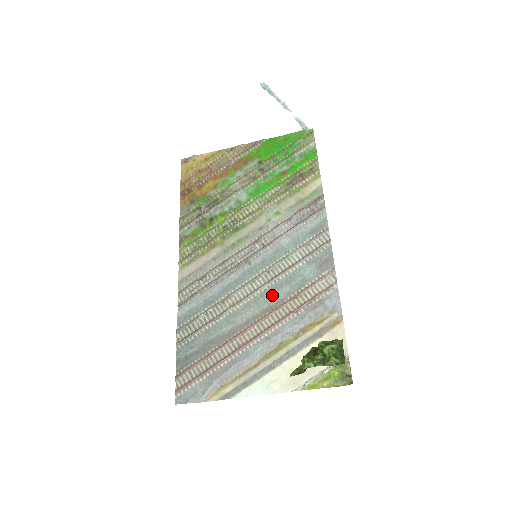
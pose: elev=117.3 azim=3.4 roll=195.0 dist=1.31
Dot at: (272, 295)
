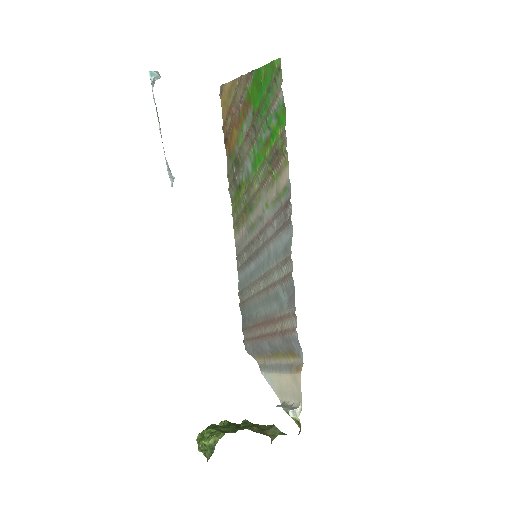
Dot at: (269, 304)
